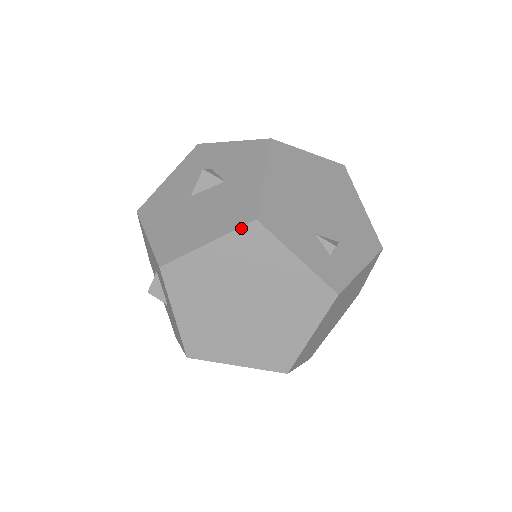
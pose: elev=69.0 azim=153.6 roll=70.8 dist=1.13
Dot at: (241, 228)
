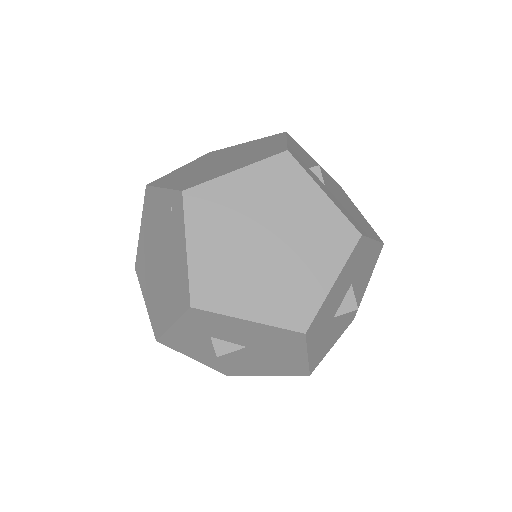
Dot at: (273, 135)
